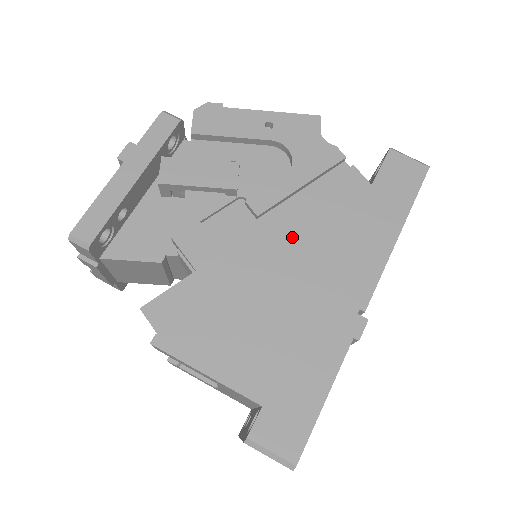
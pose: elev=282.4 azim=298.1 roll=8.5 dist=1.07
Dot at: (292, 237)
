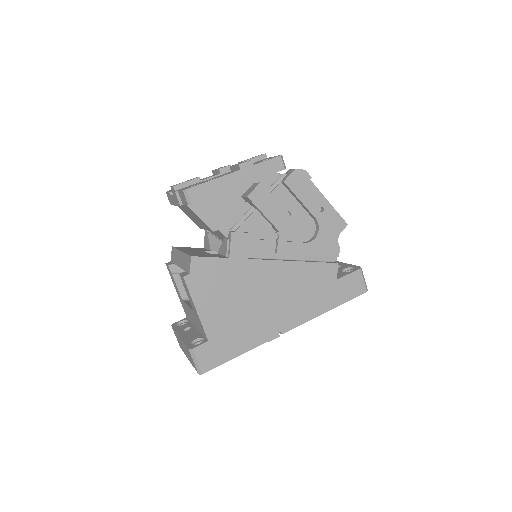
Dot at: (283, 276)
